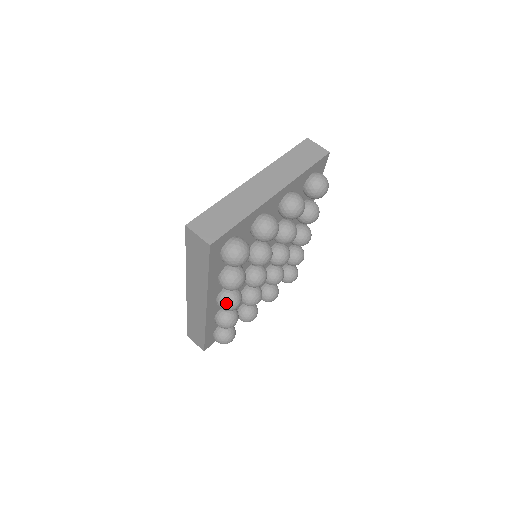
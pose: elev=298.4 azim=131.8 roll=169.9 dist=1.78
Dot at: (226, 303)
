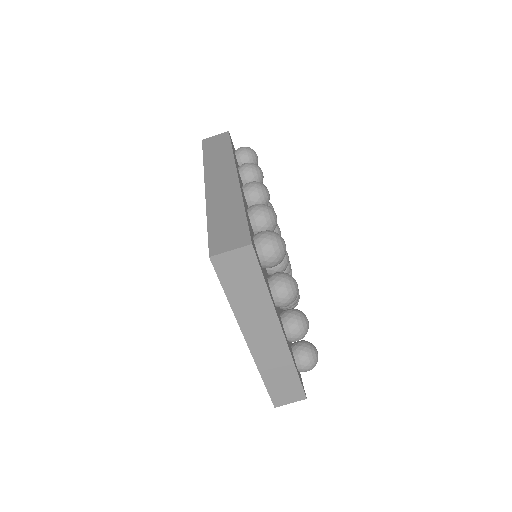
Dot at: occluded
